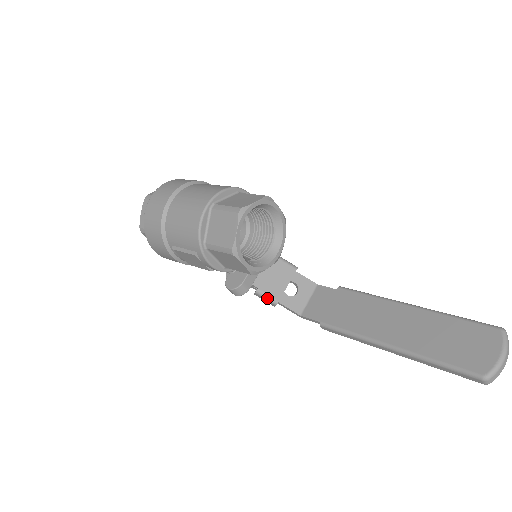
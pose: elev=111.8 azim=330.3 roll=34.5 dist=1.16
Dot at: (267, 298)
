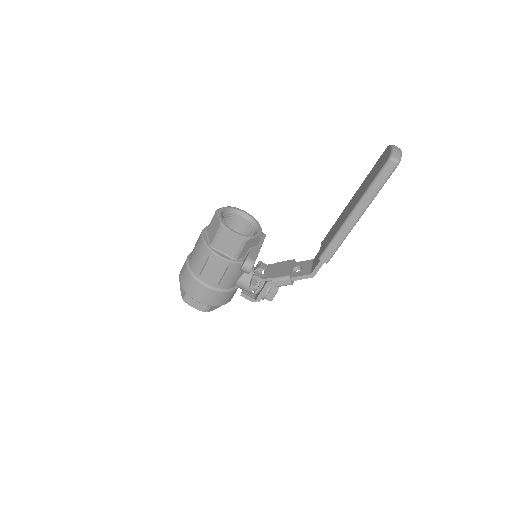
Dot at: (281, 279)
